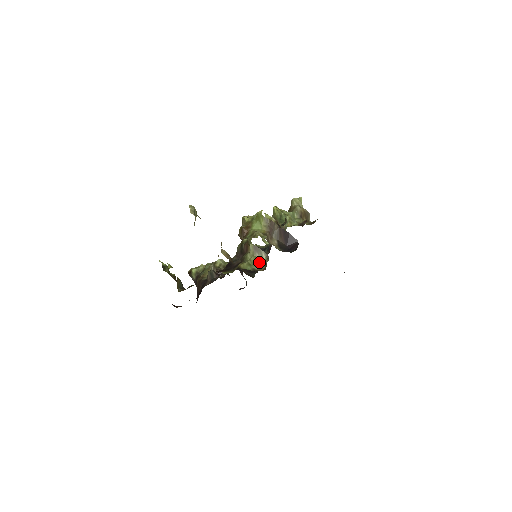
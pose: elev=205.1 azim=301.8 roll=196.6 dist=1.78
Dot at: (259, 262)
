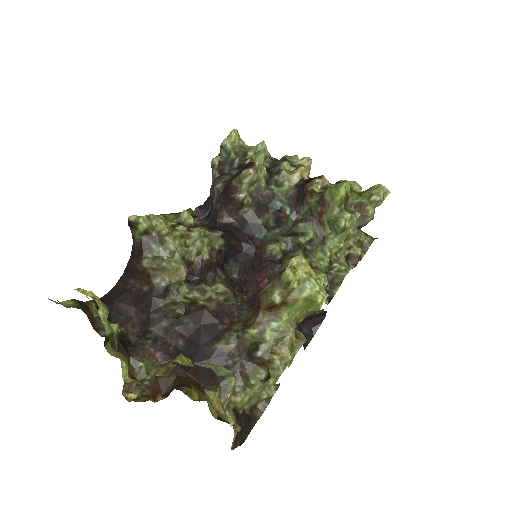
Dot at: (263, 394)
